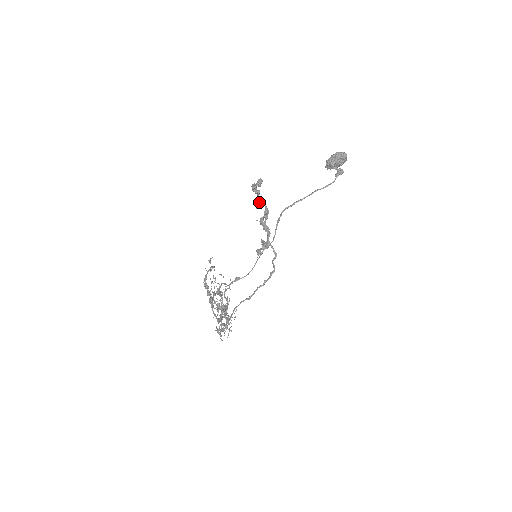
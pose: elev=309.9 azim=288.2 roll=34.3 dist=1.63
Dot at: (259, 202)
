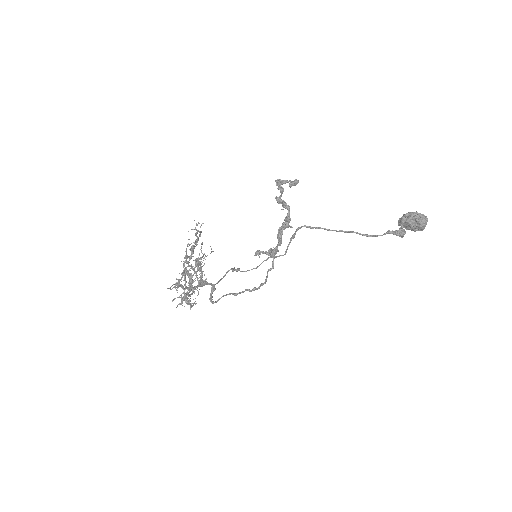
Dot at: (278, 201)
